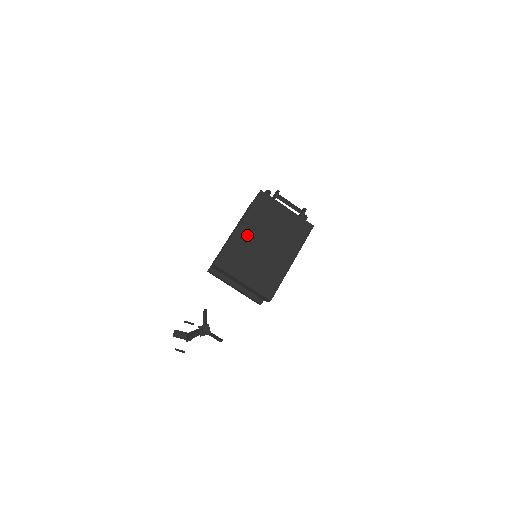
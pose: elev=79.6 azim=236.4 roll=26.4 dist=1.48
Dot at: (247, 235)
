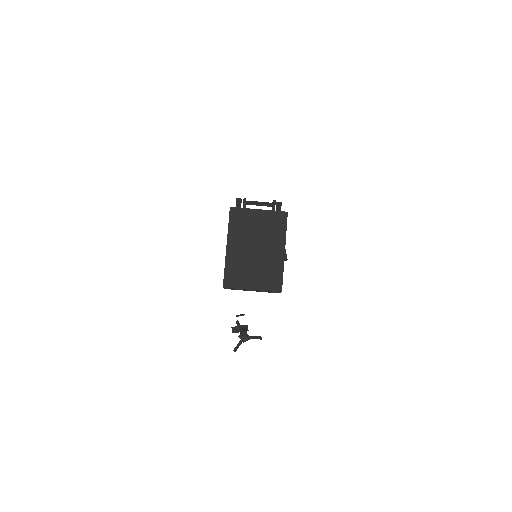
Dot at: (237, 250)
